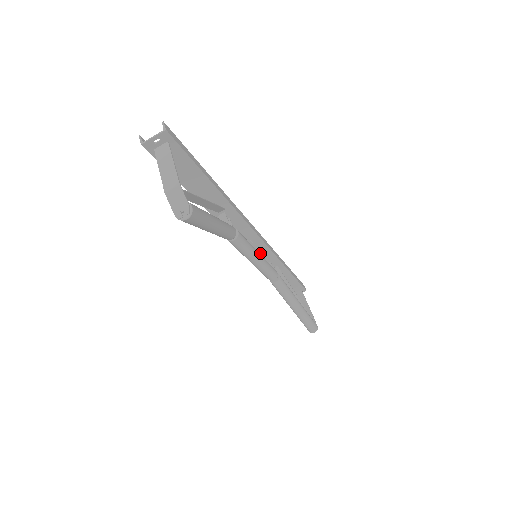
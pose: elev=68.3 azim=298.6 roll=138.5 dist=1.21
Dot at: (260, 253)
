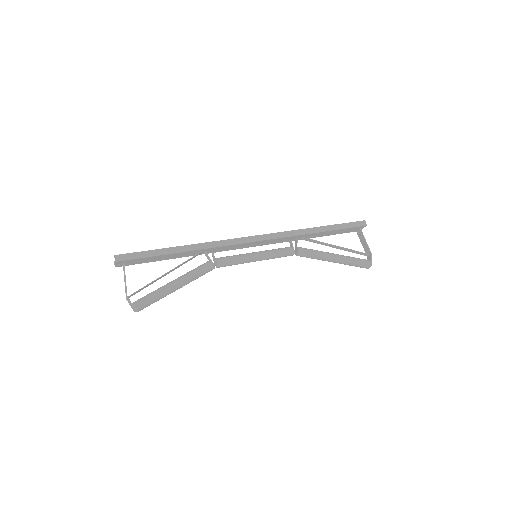
Dot at: (272, 242)
